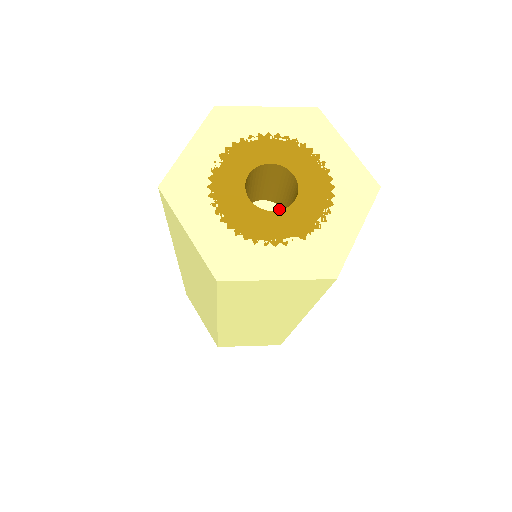
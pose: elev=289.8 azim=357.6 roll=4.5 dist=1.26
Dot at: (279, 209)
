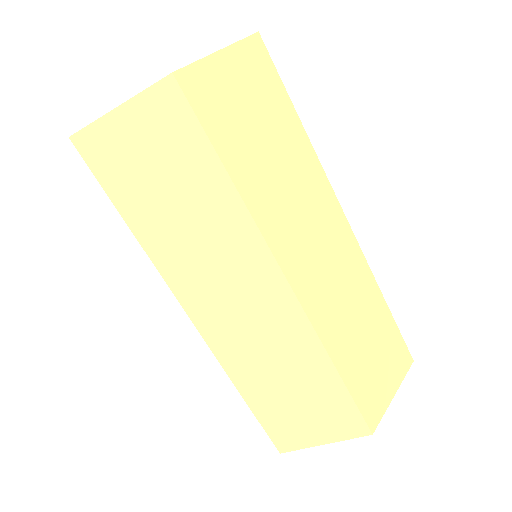
Dot at: occluded
